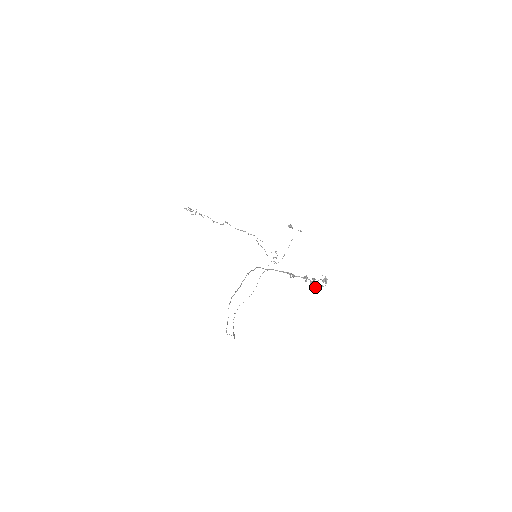
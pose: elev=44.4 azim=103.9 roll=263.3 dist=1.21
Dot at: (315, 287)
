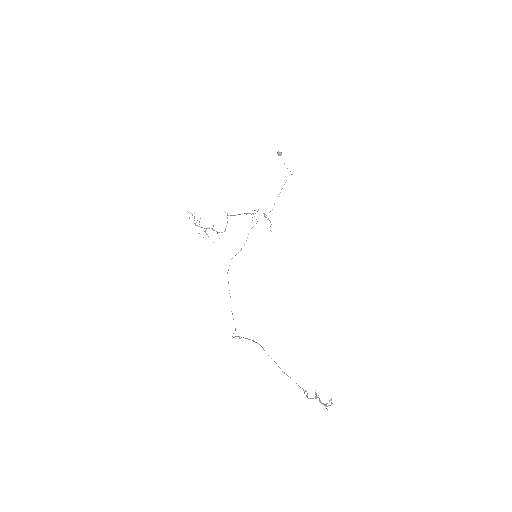
Dot at: (323, 404)
